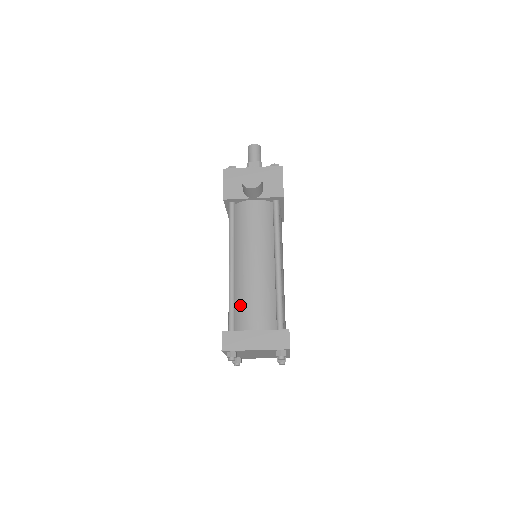
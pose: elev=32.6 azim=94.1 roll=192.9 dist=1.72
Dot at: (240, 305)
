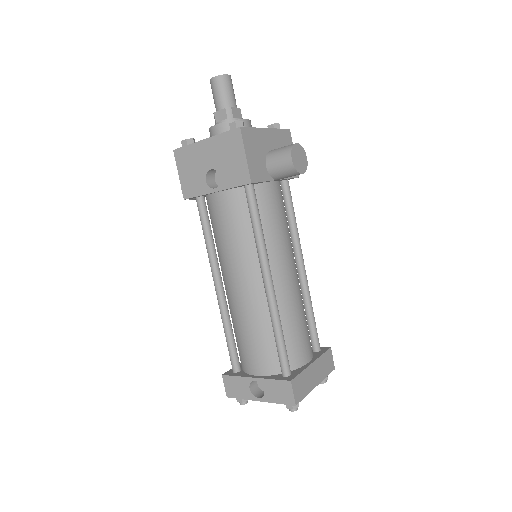
Dot at: (287, 336)
